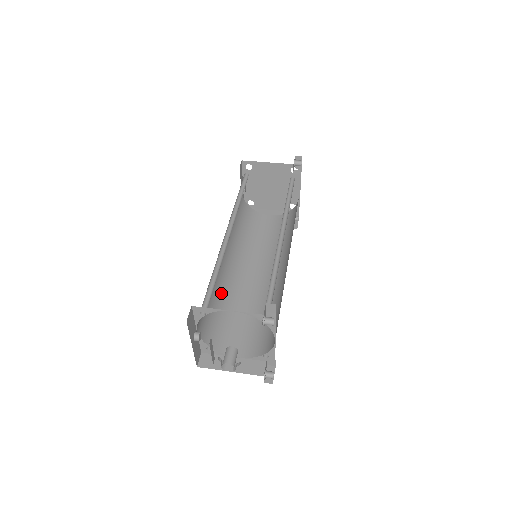
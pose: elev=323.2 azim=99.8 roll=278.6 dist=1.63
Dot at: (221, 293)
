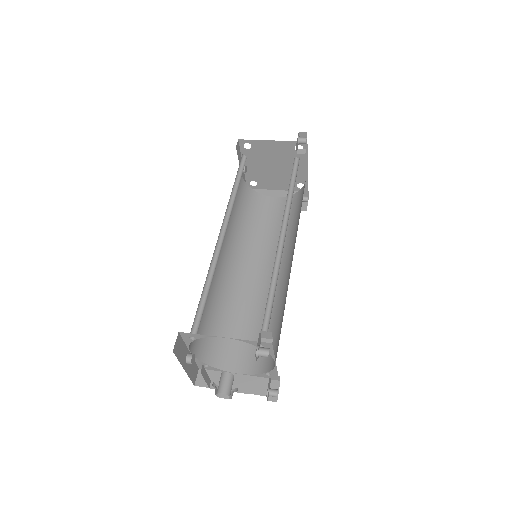
Dot at: (219, 299)
